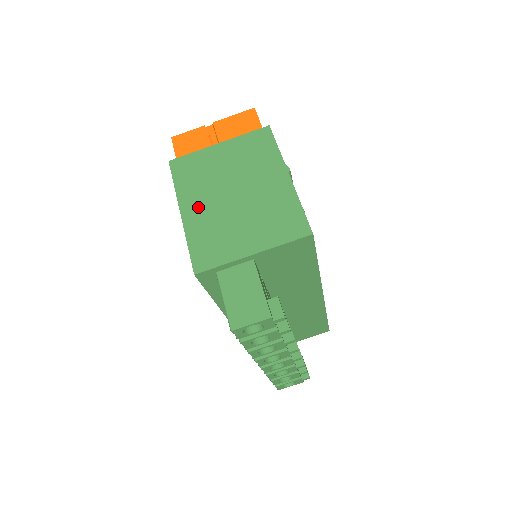
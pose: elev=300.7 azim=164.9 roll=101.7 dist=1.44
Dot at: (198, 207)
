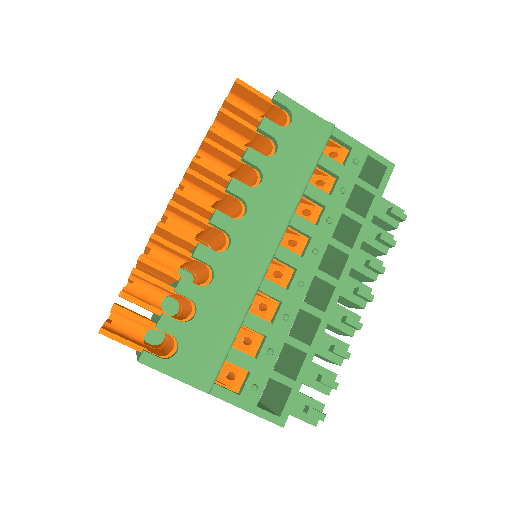
Dot at: occluded
